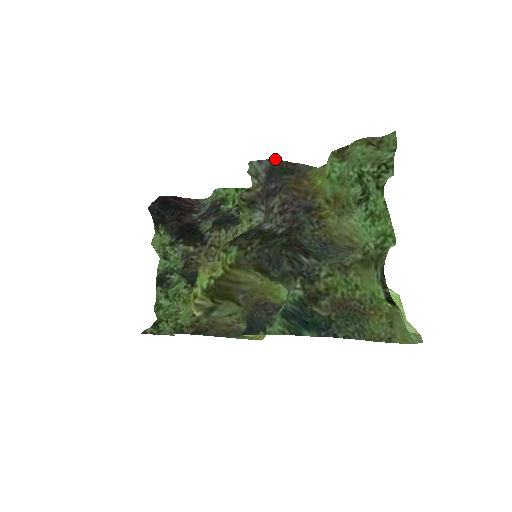
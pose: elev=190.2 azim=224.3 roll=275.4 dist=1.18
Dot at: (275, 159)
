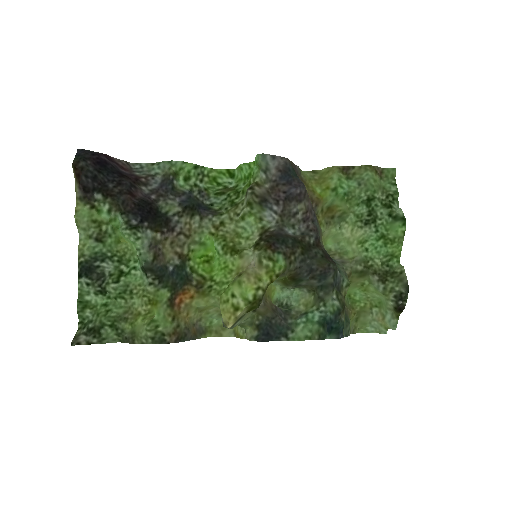
Dot at: (287, 158)
